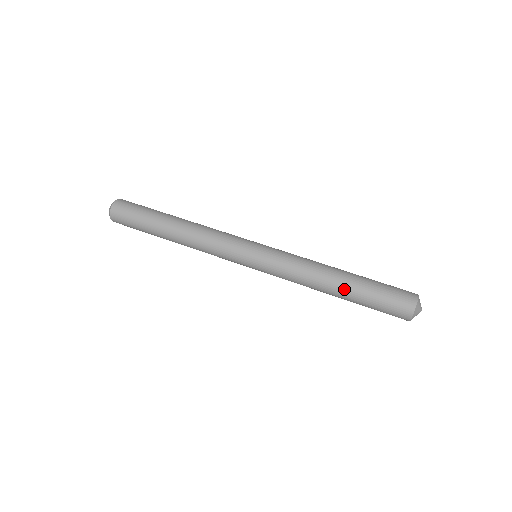
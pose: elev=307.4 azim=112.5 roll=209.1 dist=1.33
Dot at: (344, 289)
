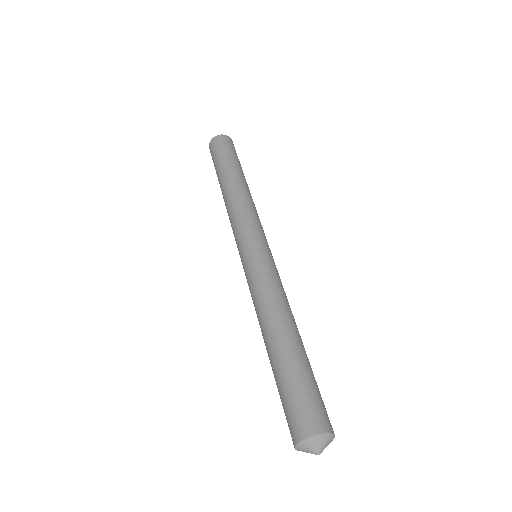
Dot at: (274, 348)
